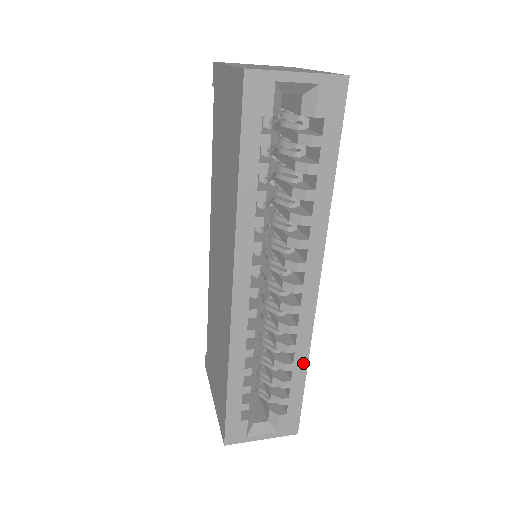
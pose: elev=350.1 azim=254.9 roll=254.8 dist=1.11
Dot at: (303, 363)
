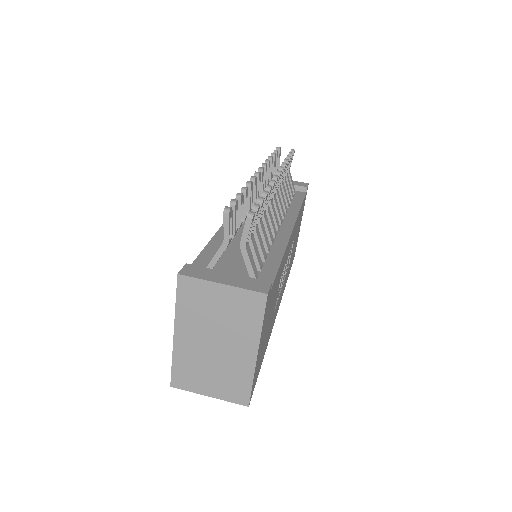
Dot at: occluded
